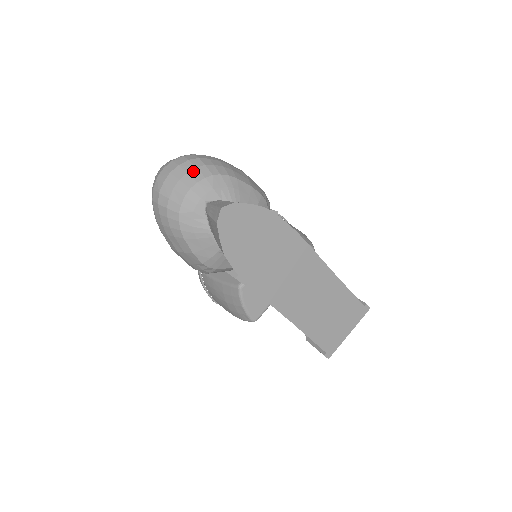
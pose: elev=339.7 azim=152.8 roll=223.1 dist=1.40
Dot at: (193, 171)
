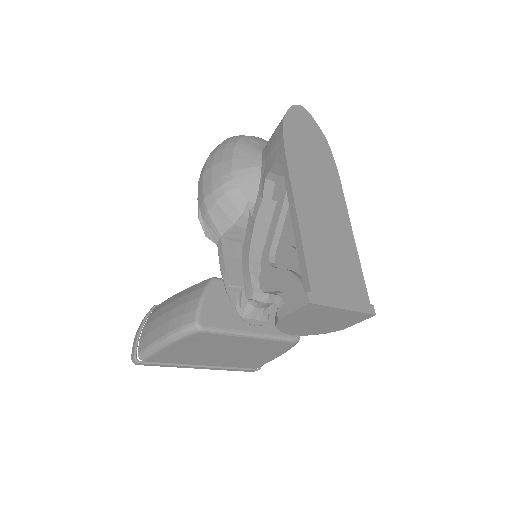
Dot at: occluded
